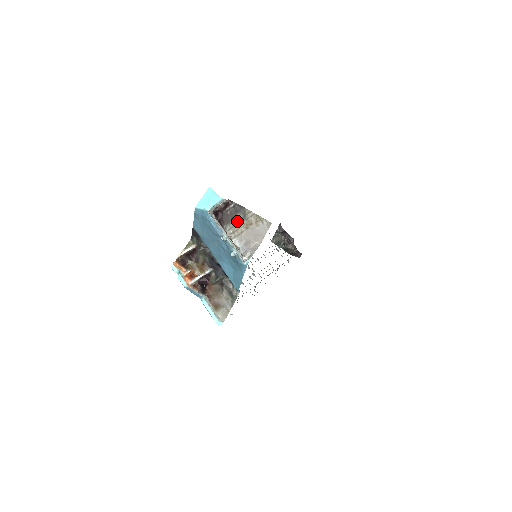
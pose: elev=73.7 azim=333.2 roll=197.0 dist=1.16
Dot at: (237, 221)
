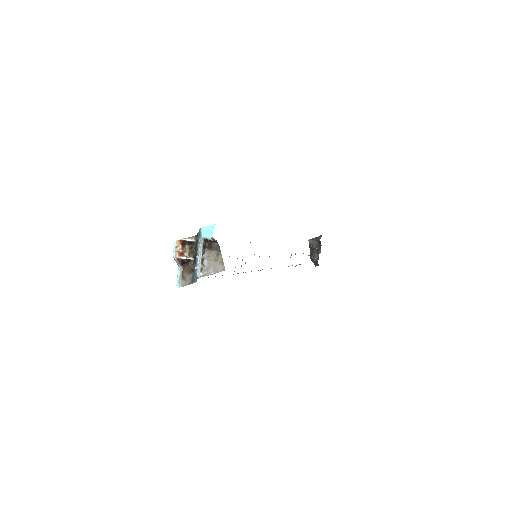
Dot at: (213, 253)
